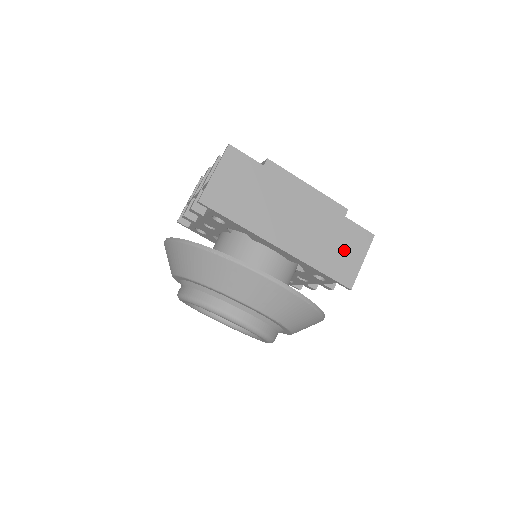
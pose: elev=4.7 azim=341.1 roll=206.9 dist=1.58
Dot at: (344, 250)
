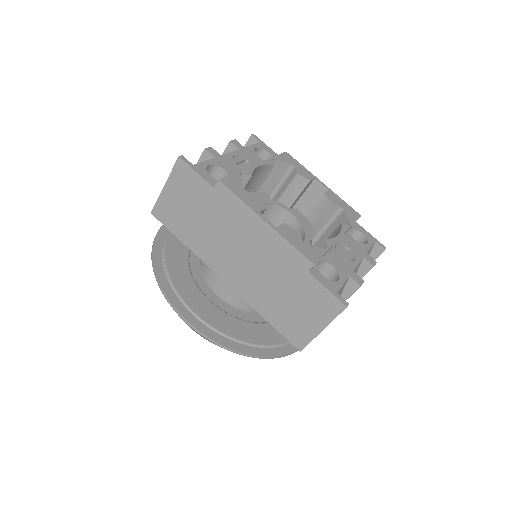
Dot at: (299, 309)
